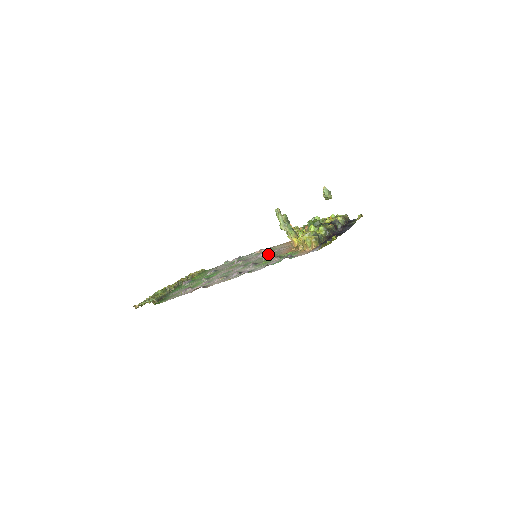
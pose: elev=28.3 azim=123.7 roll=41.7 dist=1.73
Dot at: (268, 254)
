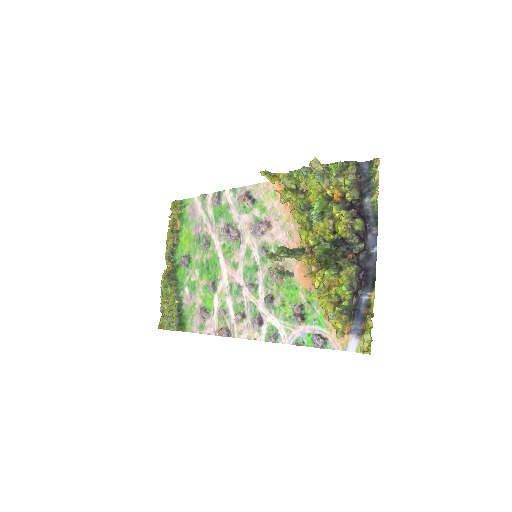
Dot at: (268, 244)
